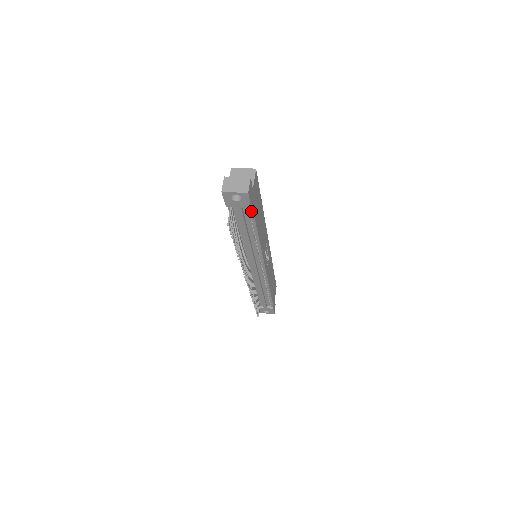
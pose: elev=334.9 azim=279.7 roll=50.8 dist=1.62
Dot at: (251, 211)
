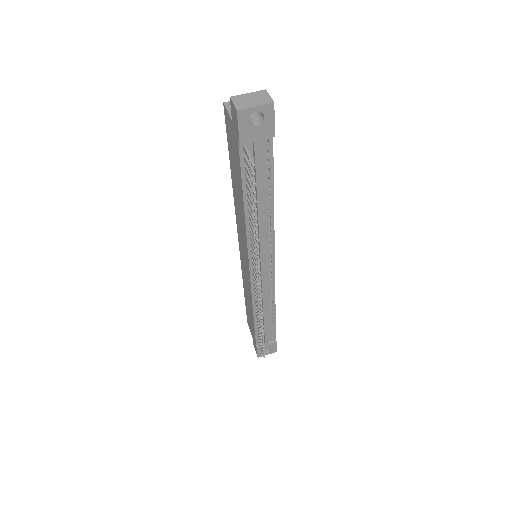
Dot at: (270, 148)
